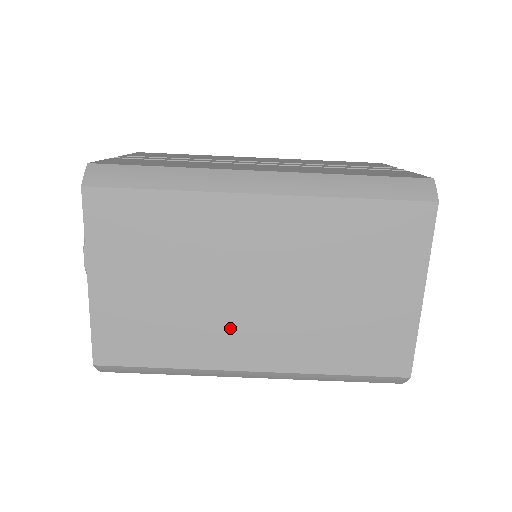
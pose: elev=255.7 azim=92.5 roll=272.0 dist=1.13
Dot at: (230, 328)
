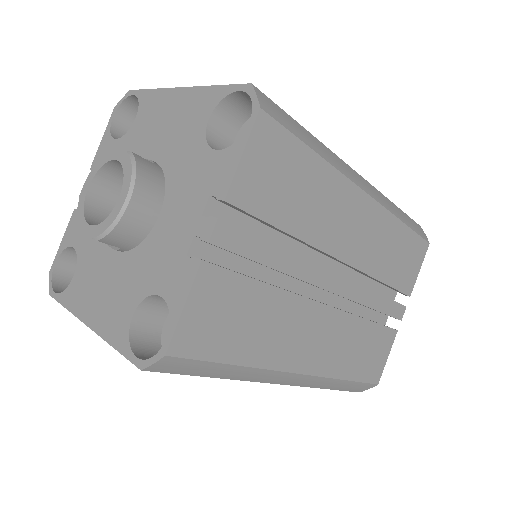
Dot at: occluded
